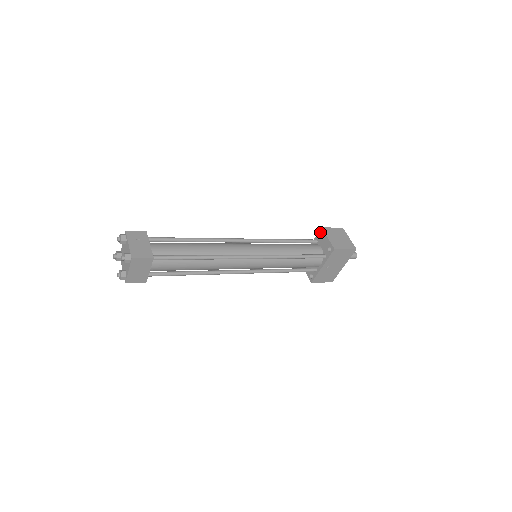
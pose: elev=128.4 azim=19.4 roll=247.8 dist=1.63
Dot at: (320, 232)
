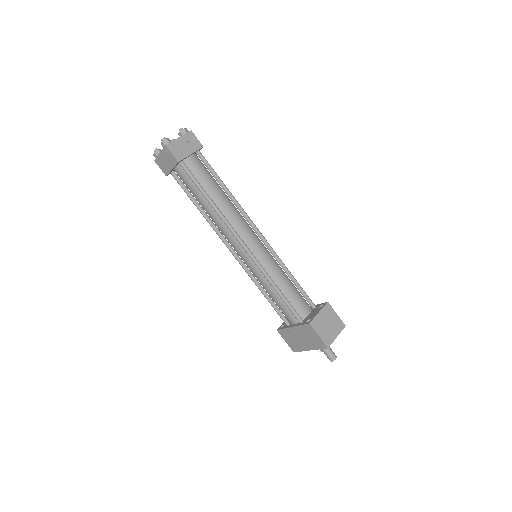
Dot at: (323, 304)
